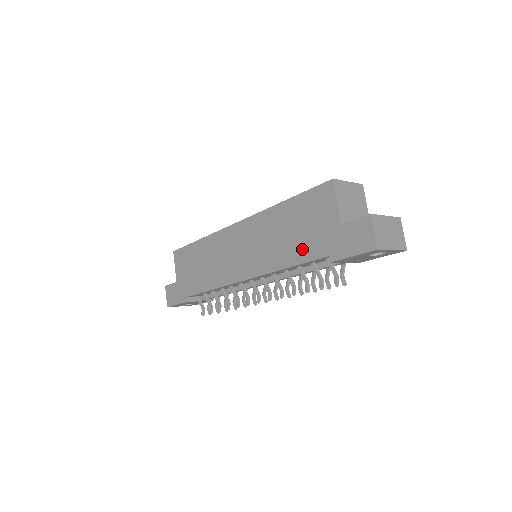
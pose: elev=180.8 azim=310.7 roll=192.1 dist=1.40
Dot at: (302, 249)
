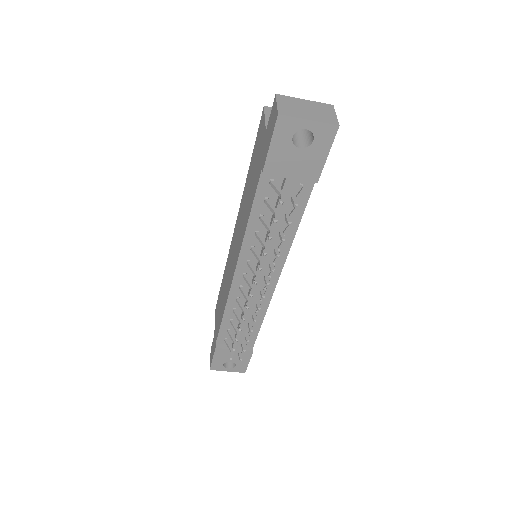
Dot at: (253, 190)
